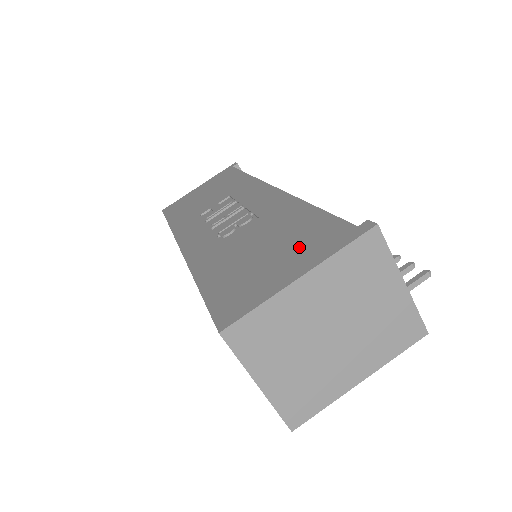
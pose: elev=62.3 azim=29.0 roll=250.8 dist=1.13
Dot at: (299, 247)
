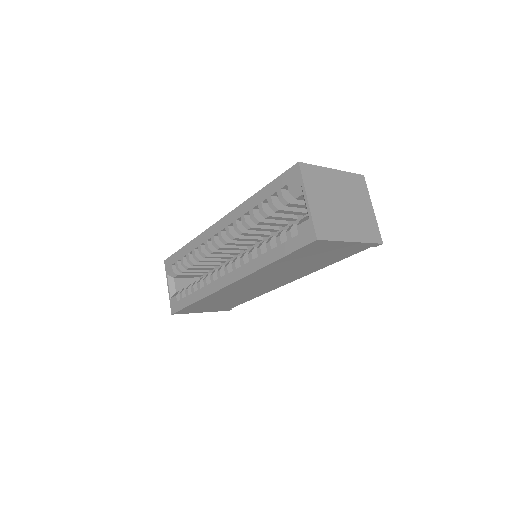
Dot at: occluded
